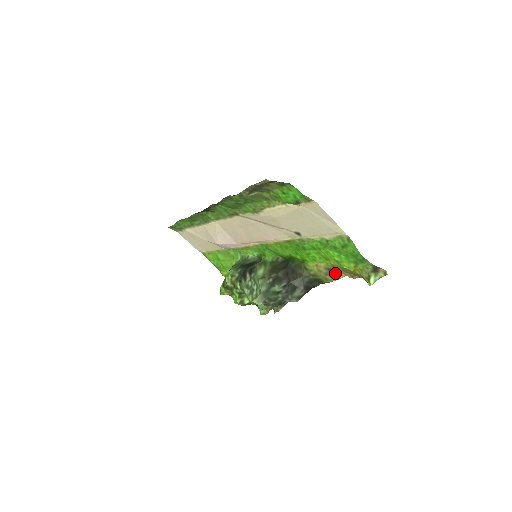
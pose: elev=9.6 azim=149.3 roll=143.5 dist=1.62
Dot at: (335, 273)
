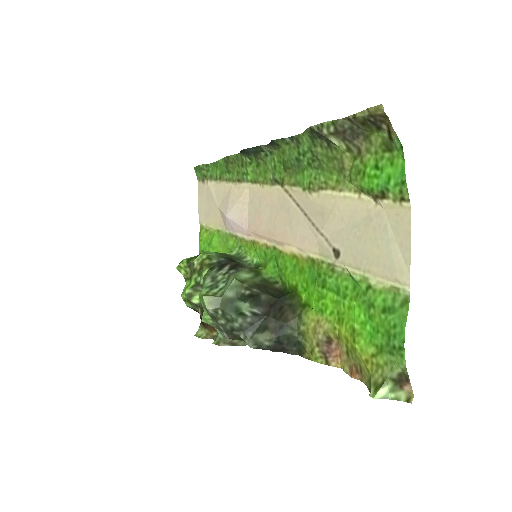
Dot at: (331, 352)
